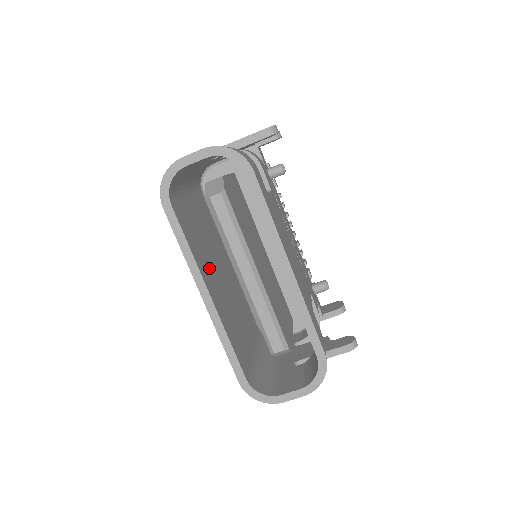
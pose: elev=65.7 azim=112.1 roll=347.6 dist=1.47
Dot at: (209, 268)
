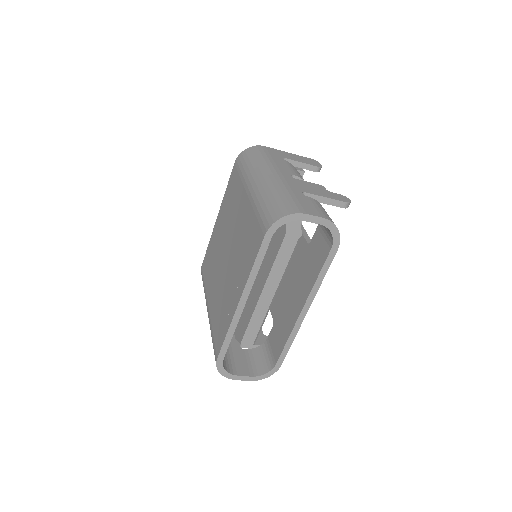
Dot at: occluded
